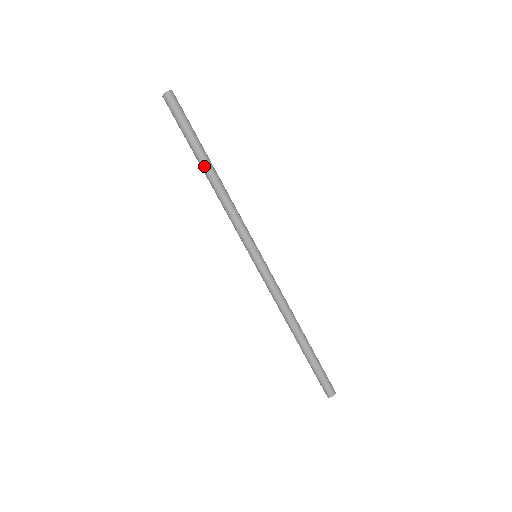
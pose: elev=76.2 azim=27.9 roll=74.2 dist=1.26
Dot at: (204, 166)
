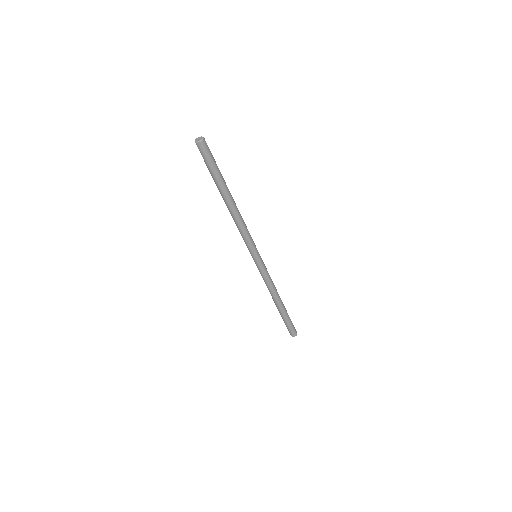
Dot at: (223, 198)
